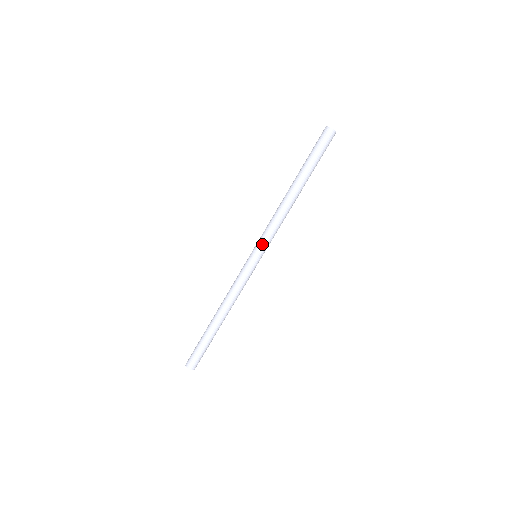
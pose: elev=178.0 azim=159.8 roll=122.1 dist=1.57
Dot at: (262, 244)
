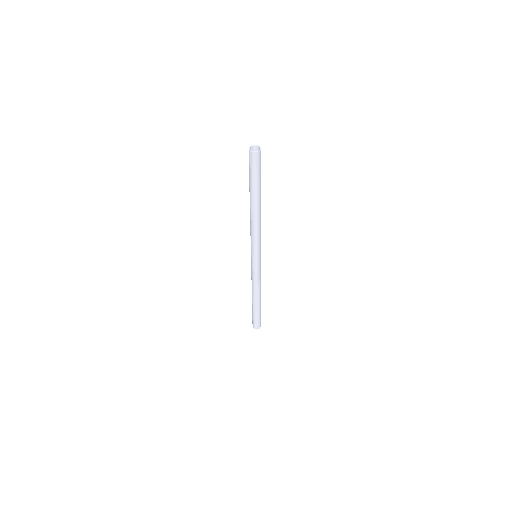
Dot at: (258, 251)
